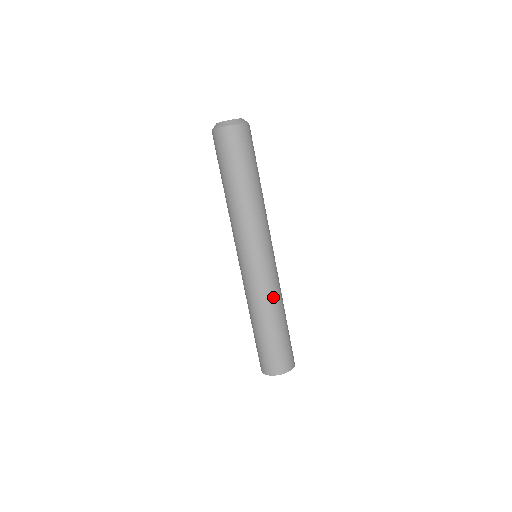
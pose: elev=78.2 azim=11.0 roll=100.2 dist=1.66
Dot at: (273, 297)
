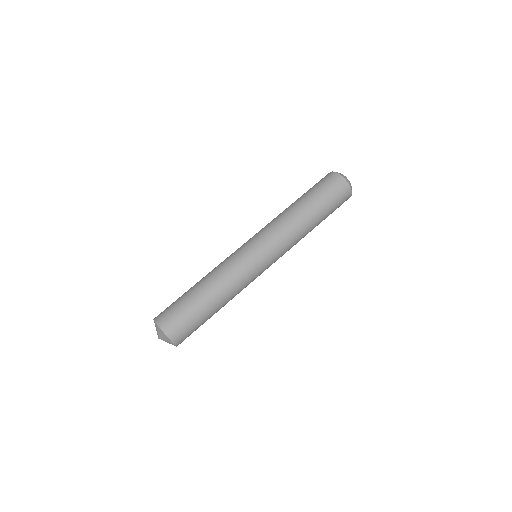
Dot at: (238, 292)
